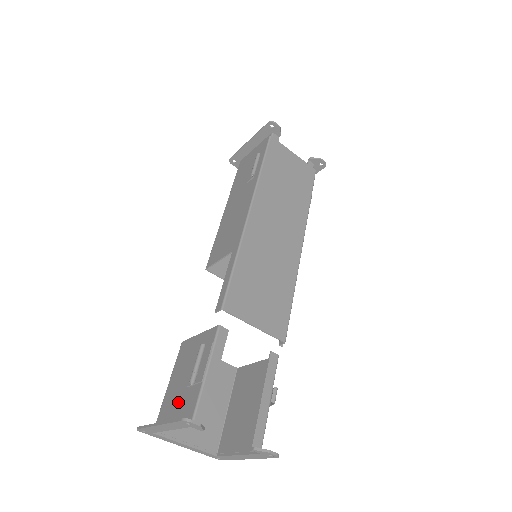
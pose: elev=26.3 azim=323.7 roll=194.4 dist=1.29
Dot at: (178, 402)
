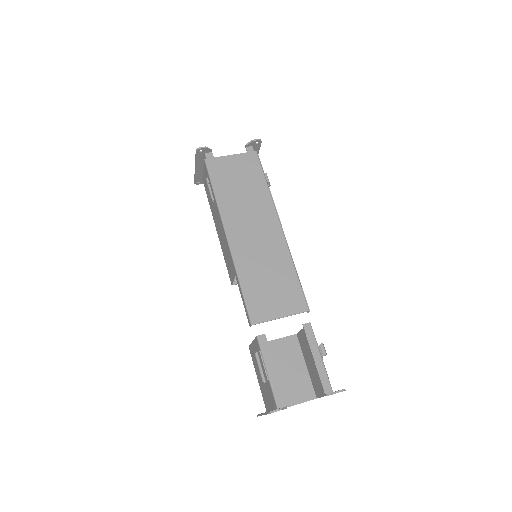
Dot at: (266, 393)
